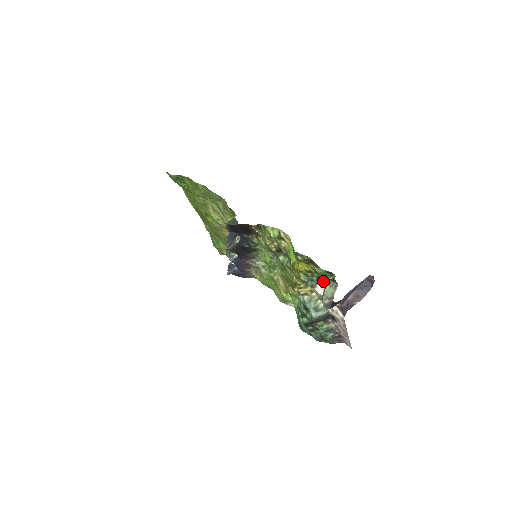
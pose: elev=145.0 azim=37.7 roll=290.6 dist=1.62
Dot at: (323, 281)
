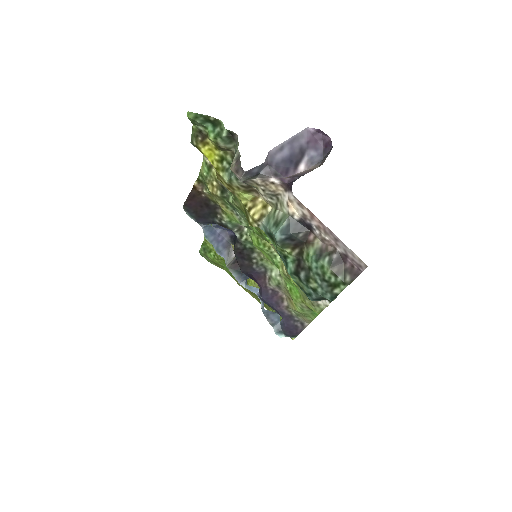
Dot at: occluded
